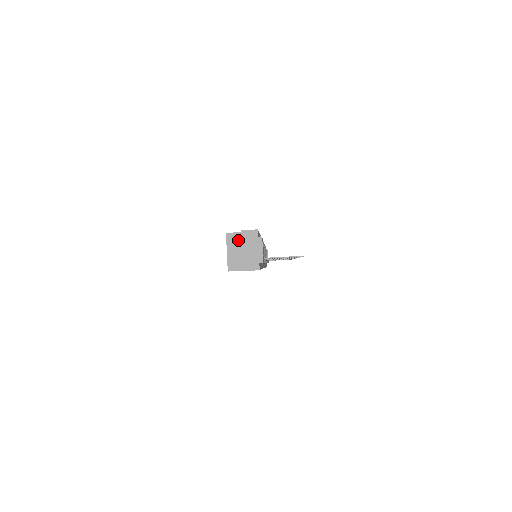
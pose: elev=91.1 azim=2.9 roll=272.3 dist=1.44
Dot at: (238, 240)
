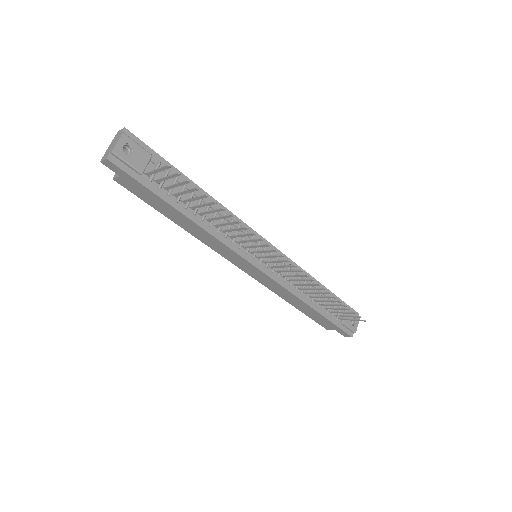
Dot at: occluded
